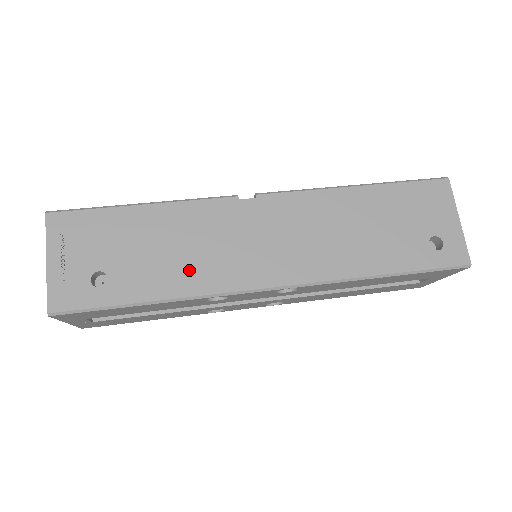
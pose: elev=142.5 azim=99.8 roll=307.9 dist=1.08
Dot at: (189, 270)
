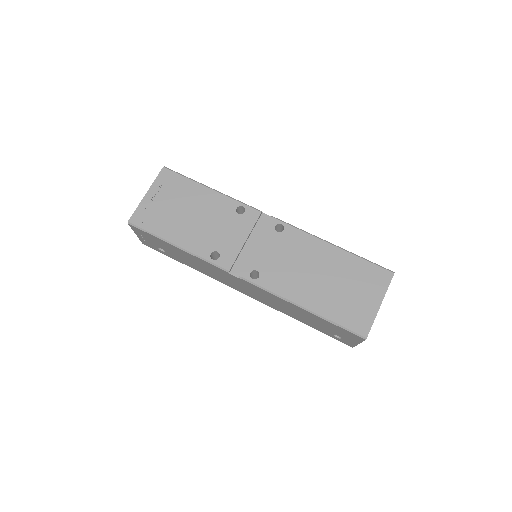
Dot at: (203, 270)
